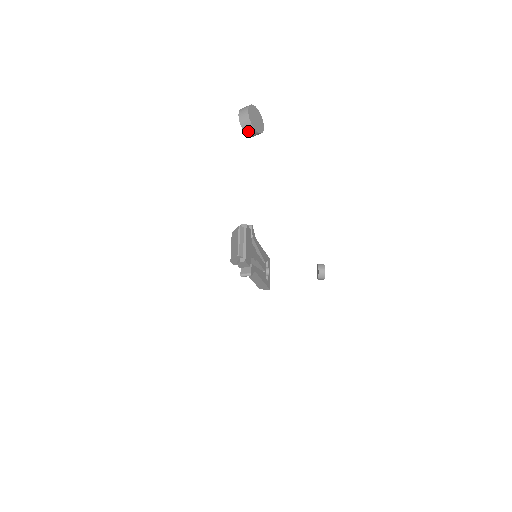
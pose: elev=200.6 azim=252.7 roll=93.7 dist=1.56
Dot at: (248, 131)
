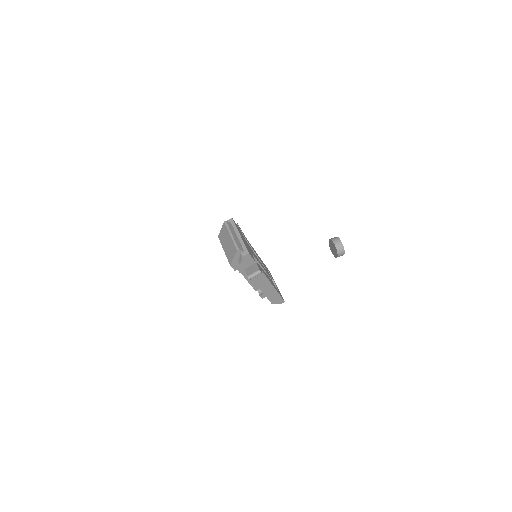
Dot at: out of frame
